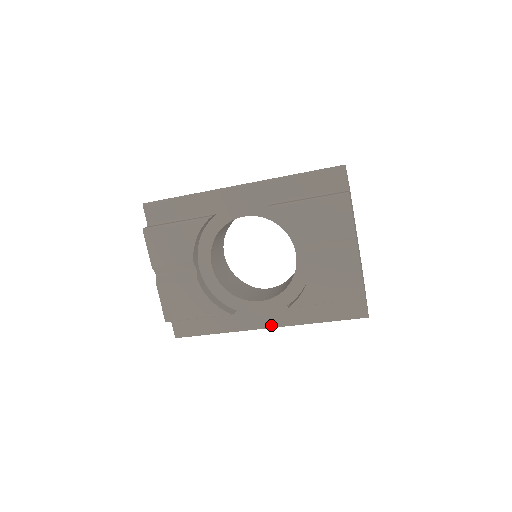
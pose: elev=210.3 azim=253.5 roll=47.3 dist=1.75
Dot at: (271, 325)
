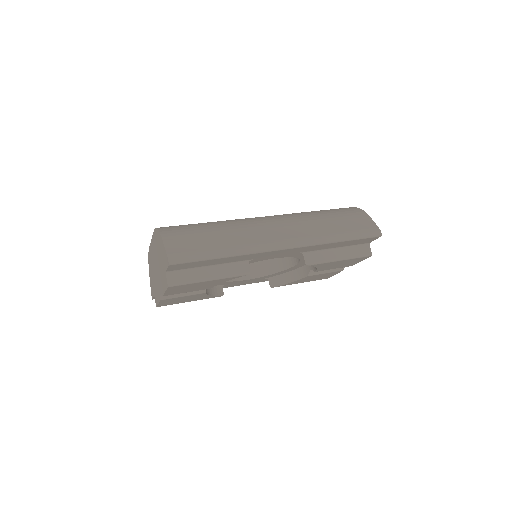
Dot at: (245, 284)
